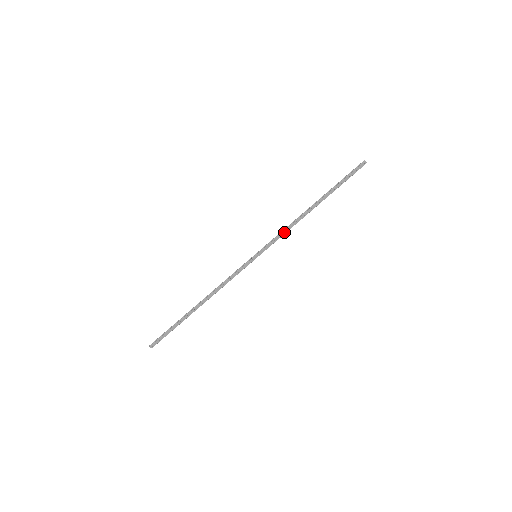
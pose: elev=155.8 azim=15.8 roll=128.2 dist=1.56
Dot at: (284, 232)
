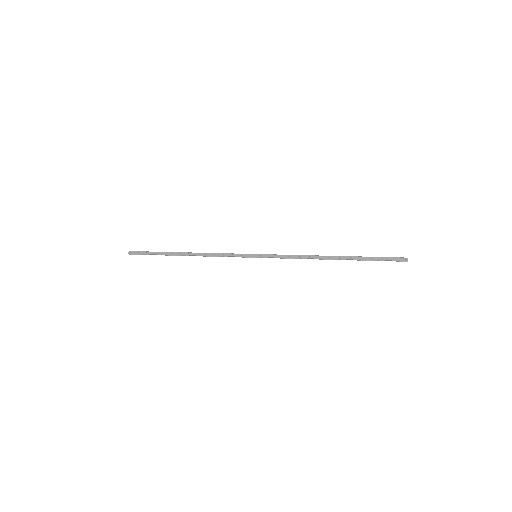
Dot at: (292, 256)
